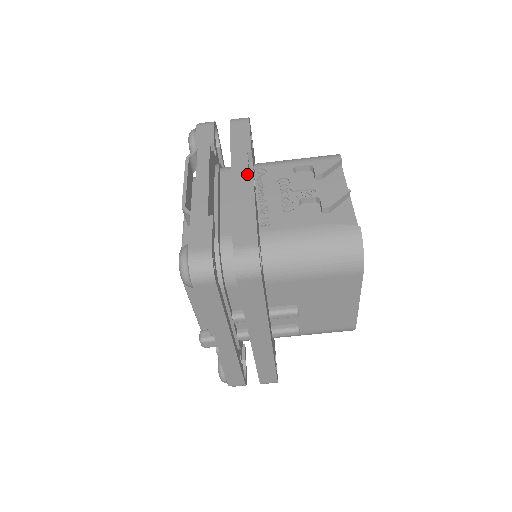
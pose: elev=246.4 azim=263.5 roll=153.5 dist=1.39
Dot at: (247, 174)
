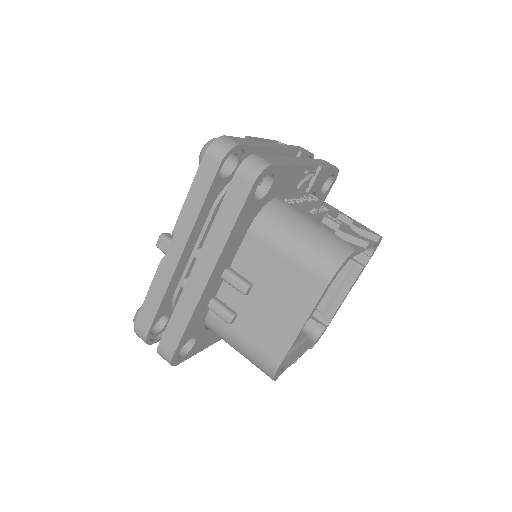
Dot at: (306, 163)
